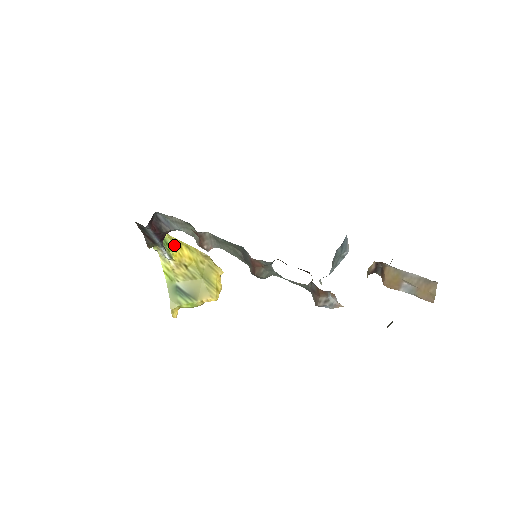
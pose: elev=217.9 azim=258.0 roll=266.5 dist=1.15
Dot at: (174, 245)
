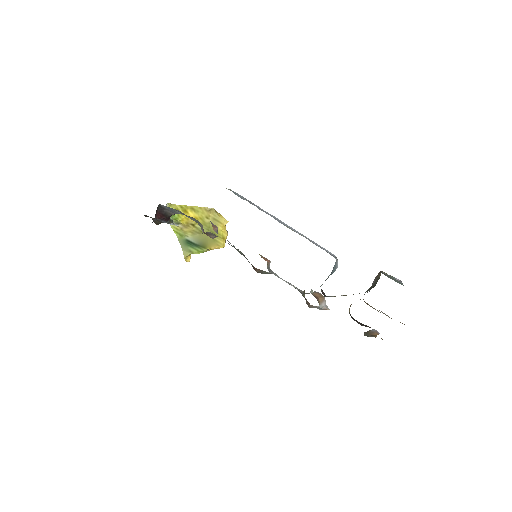
Dot at: occluded
